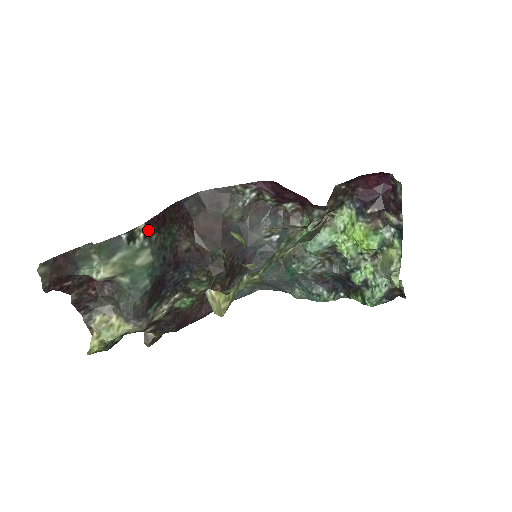
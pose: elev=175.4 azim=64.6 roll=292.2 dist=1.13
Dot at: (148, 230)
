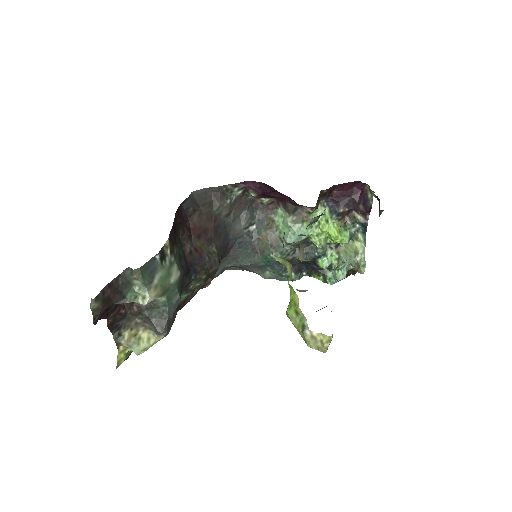
Dot at: (171, 245)
